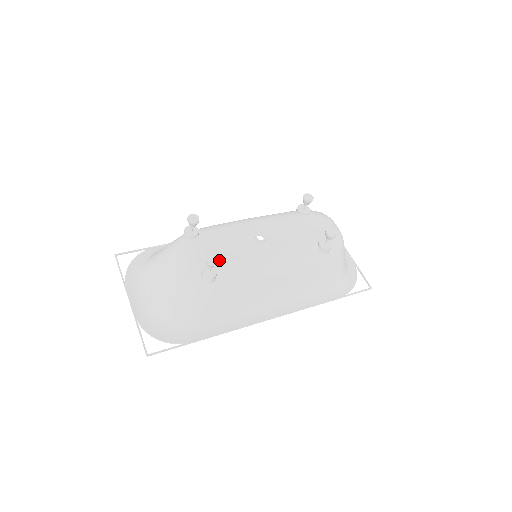
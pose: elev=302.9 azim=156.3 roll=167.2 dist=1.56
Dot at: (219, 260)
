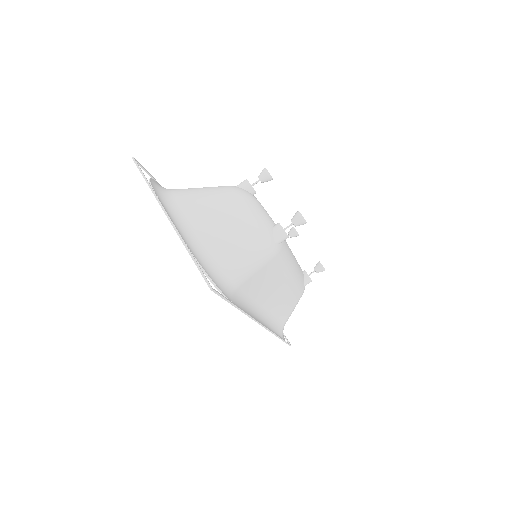
Dot at: occluded
